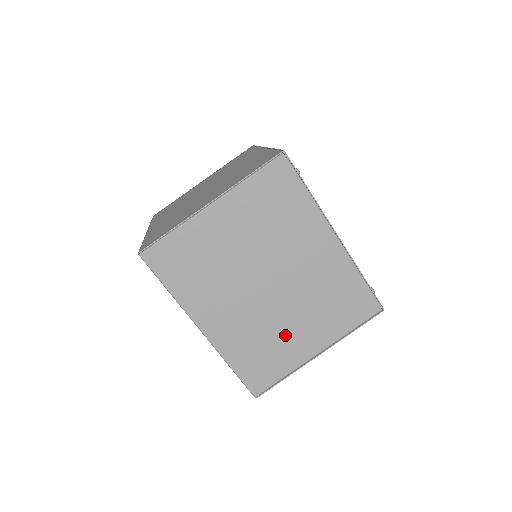
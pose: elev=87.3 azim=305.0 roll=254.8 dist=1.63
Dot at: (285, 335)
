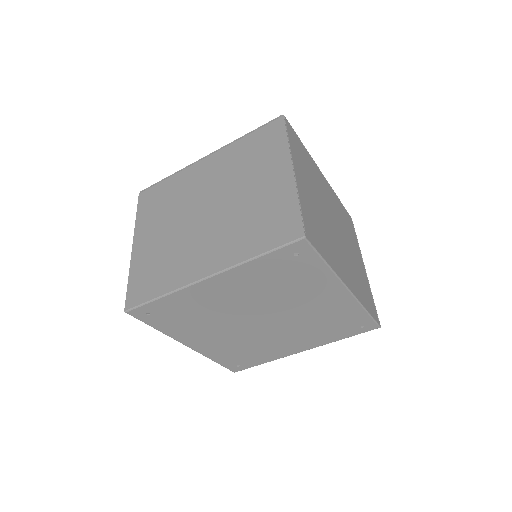
Dot at: (356, 263)
